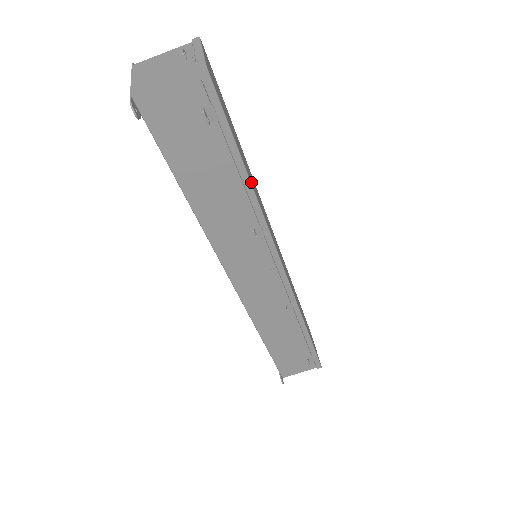
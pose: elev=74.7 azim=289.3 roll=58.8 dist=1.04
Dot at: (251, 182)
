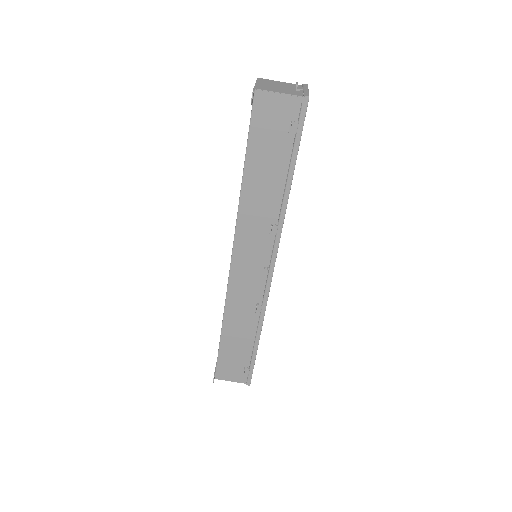
Dot at: occluded
